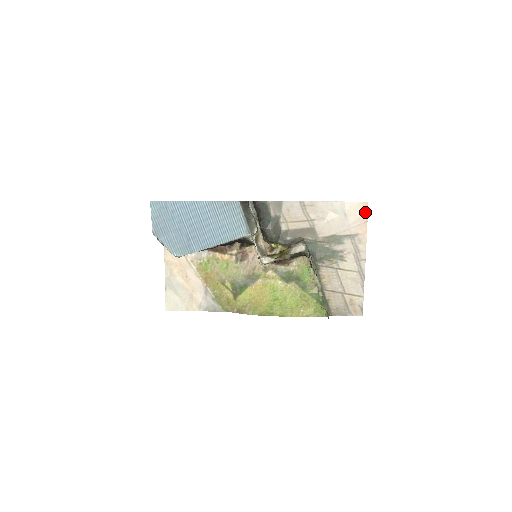
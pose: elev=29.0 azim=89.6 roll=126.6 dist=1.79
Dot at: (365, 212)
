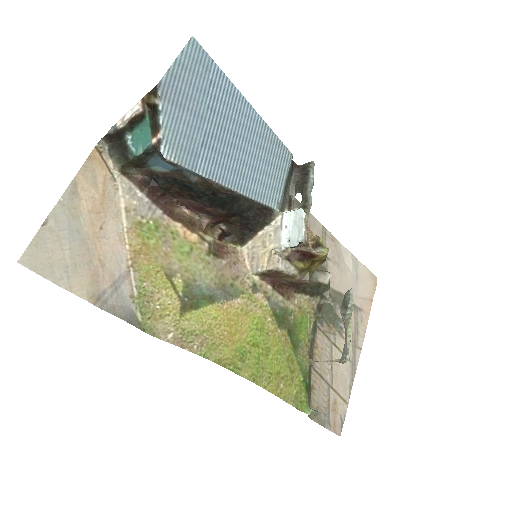
Dot at: (373, 287)
